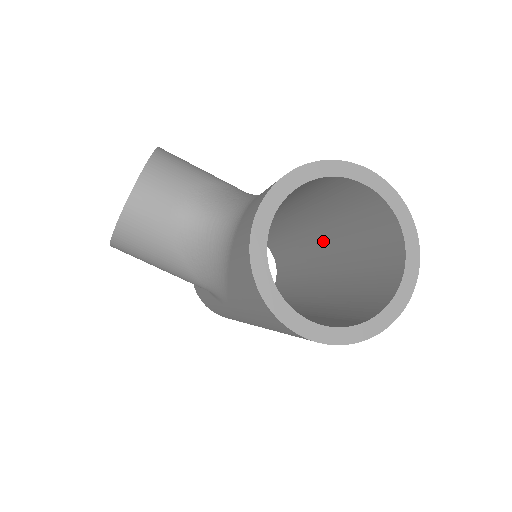
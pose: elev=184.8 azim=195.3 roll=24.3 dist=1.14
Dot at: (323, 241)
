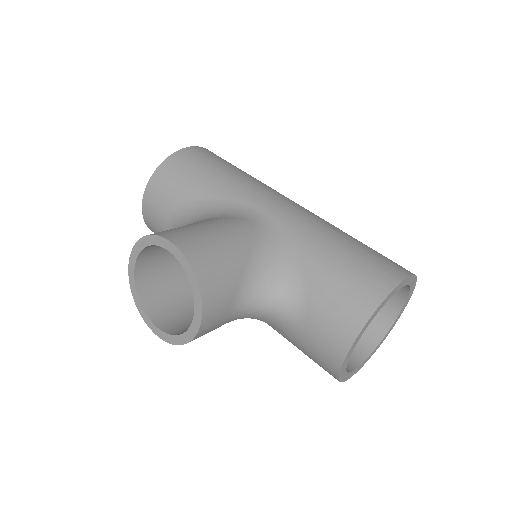
Dot at: occluded
